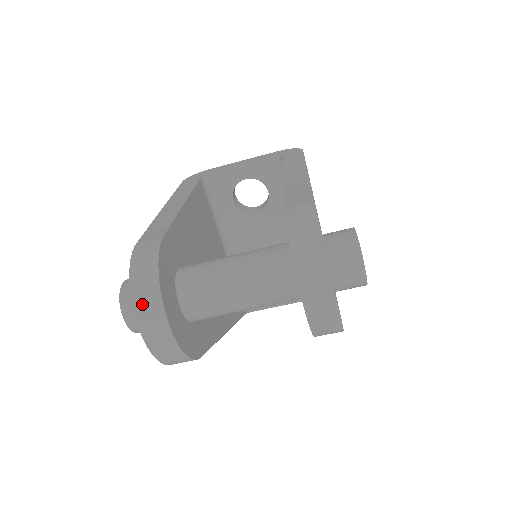
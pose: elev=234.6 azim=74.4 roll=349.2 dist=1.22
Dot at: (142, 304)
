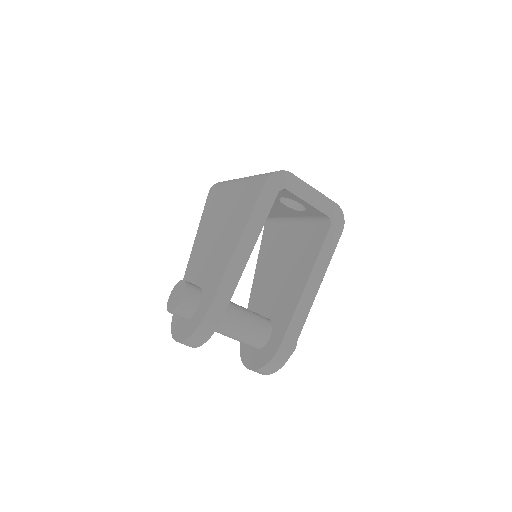
Dot at: (188, 343)
